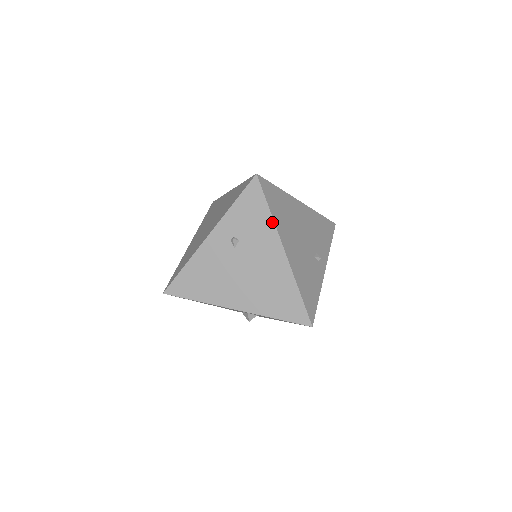
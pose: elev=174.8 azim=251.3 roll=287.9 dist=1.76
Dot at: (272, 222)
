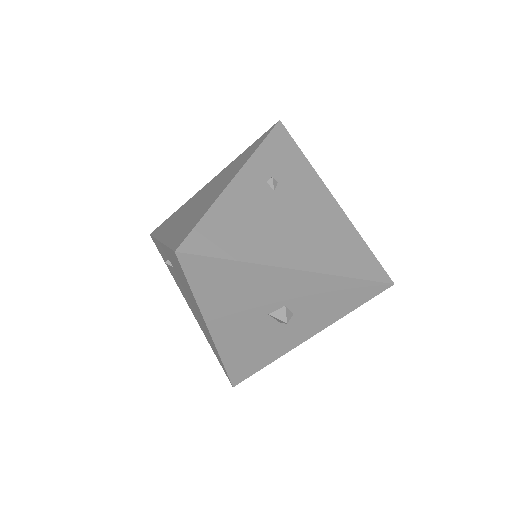
Dot at: (310, 166)
